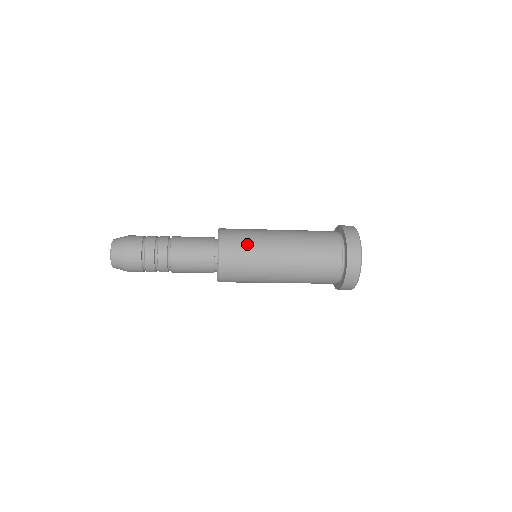
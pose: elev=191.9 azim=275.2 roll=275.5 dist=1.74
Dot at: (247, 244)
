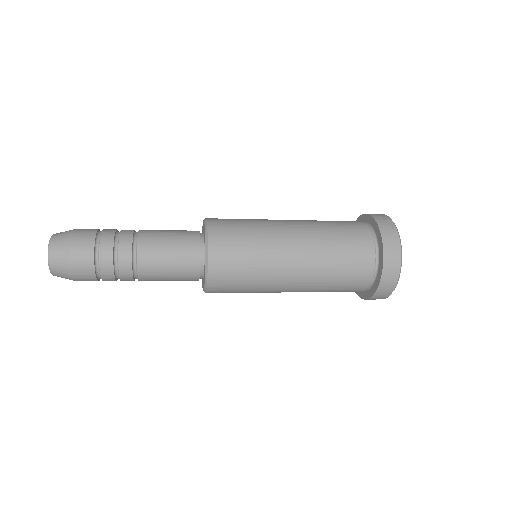
Dot at: (245, 280)
